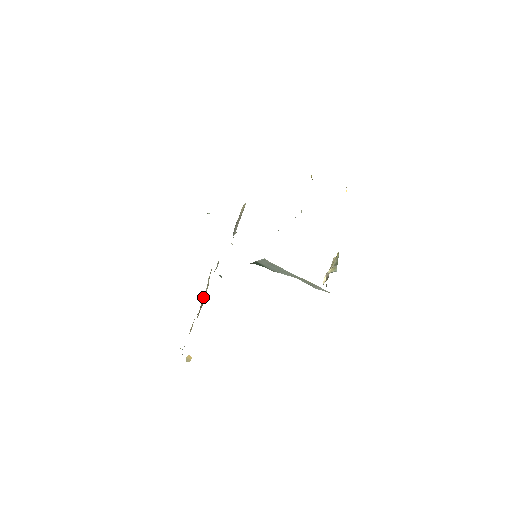
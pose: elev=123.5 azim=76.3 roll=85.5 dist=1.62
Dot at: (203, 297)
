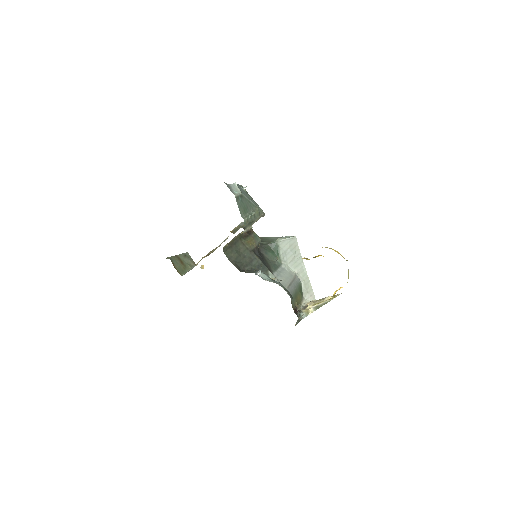
Dot at: occluded
